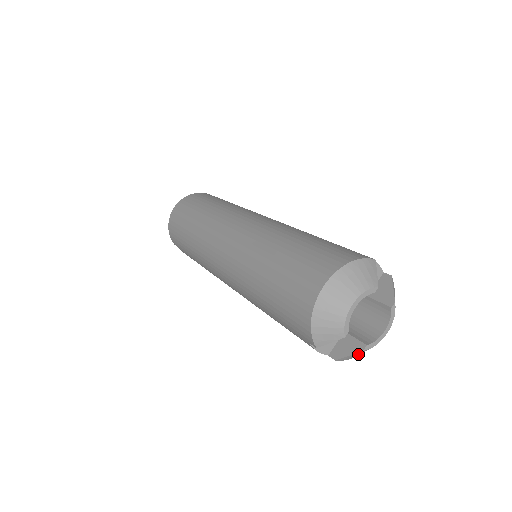
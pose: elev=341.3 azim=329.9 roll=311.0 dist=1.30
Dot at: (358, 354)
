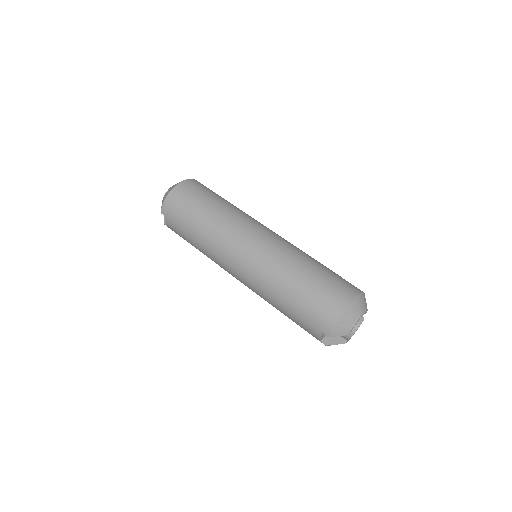
Dot at: occluded
